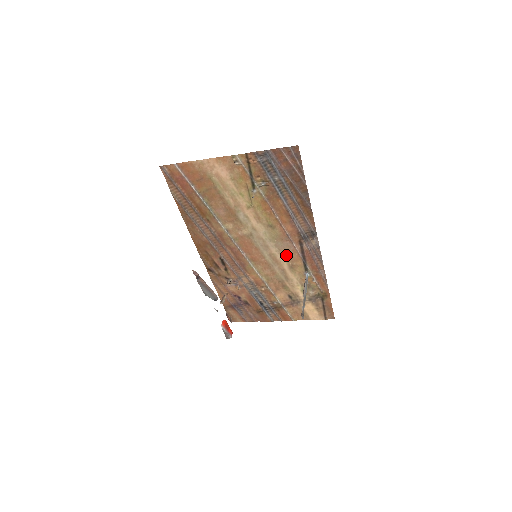
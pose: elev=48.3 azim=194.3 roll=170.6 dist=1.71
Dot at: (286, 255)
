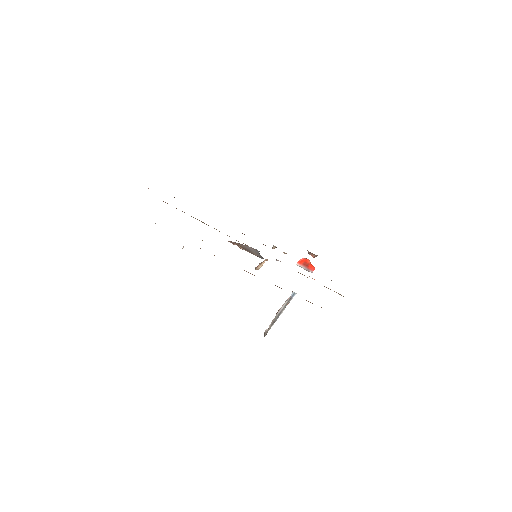
Dot at: occluded
